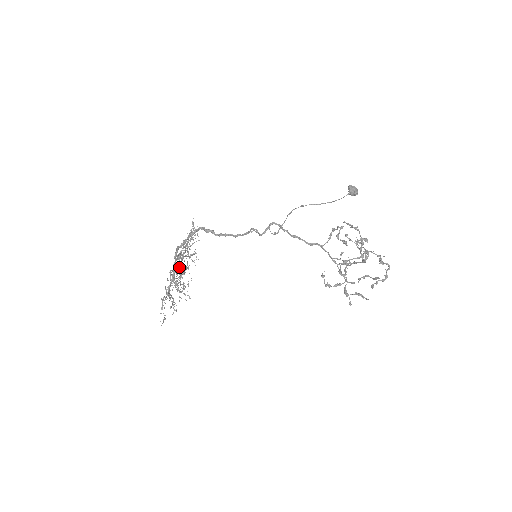
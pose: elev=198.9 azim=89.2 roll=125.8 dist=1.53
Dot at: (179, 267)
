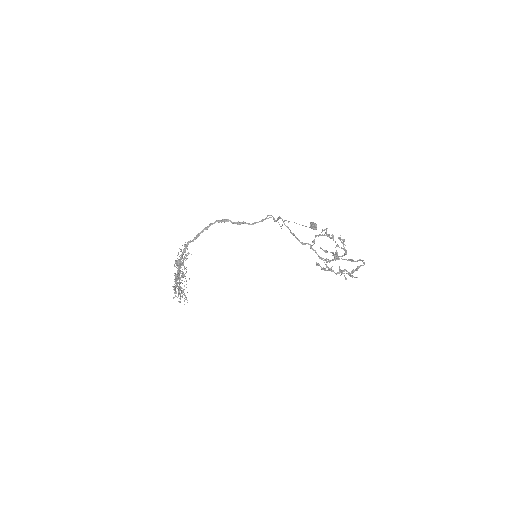
Dot at: occluded
